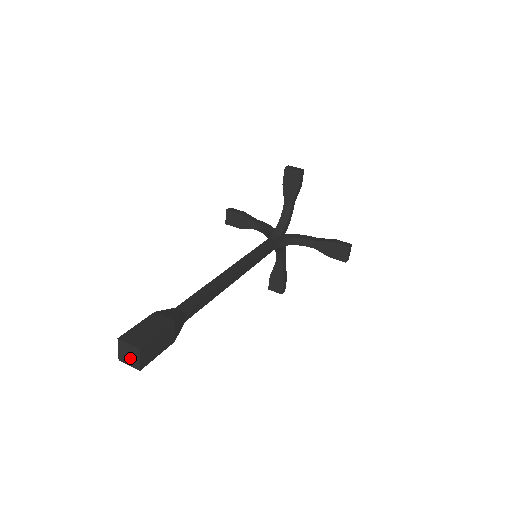
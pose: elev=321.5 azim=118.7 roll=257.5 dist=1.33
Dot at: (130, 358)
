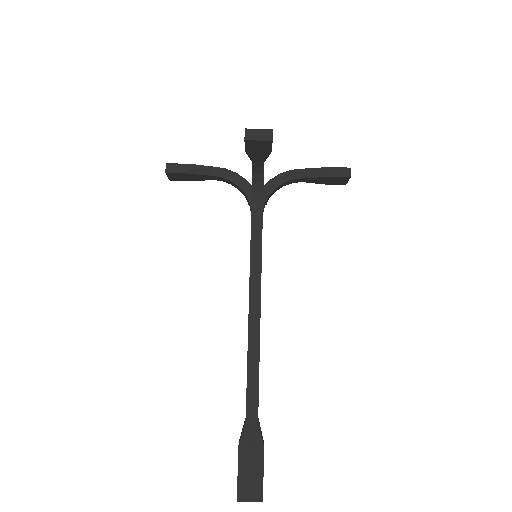
Dot at: occluded
